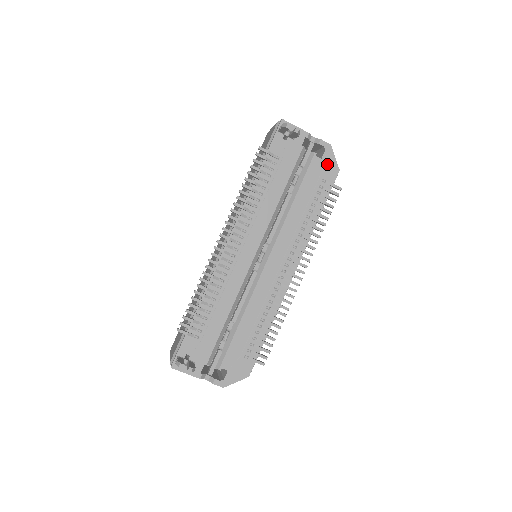
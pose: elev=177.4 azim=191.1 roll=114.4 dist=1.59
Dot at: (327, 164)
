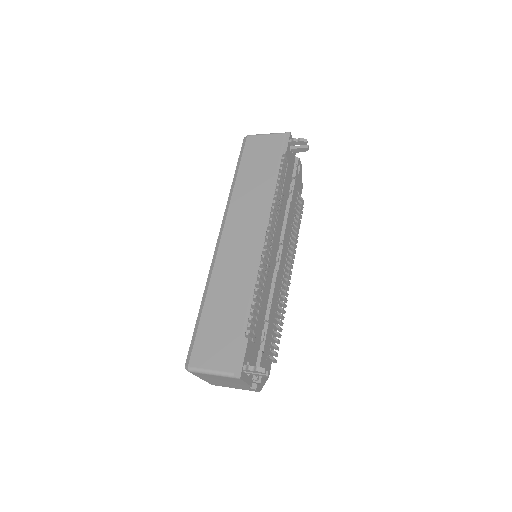
Dot at: (300, 180)
